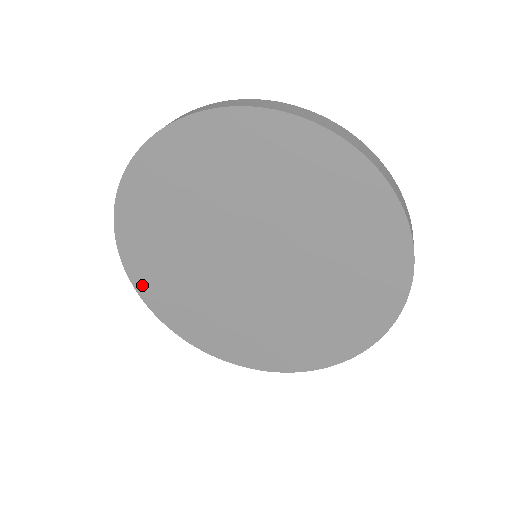
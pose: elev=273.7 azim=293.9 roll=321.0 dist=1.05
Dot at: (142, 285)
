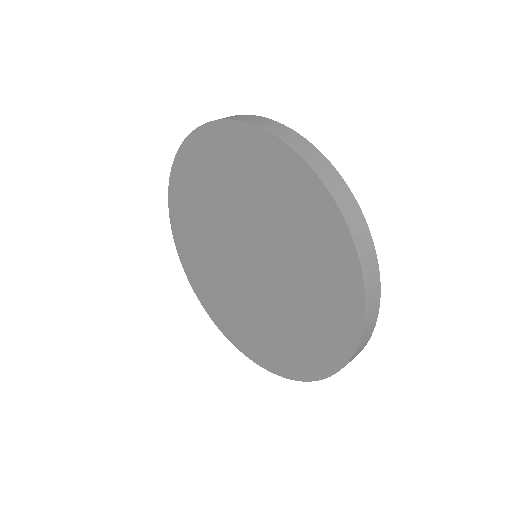
Dot at: (191, 277)
